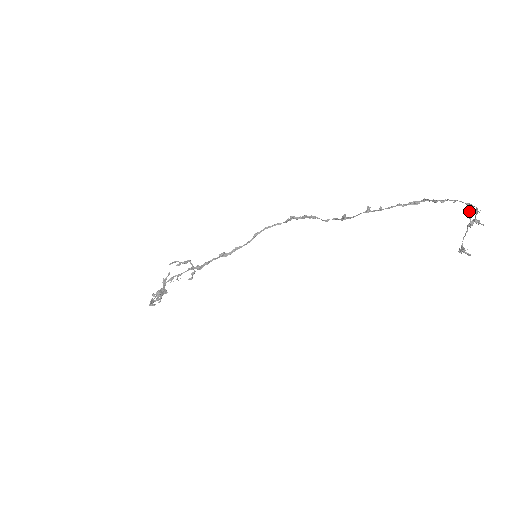
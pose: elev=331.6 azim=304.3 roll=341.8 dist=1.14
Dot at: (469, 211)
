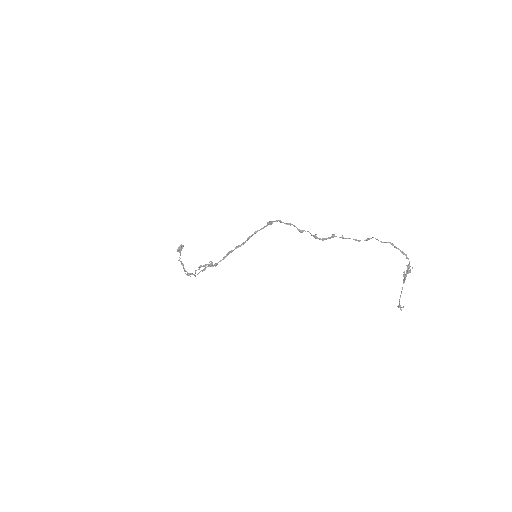
Dot at: (404, 274)
